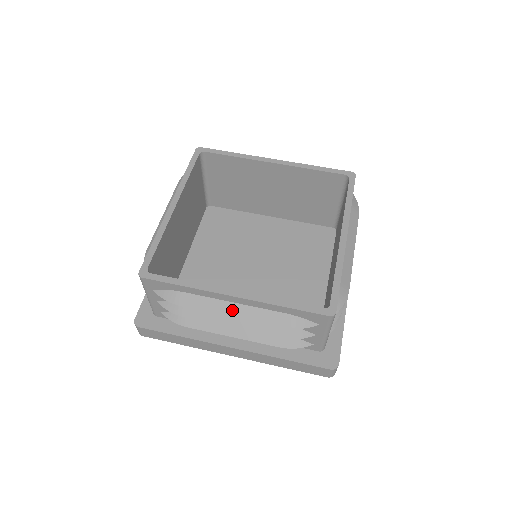
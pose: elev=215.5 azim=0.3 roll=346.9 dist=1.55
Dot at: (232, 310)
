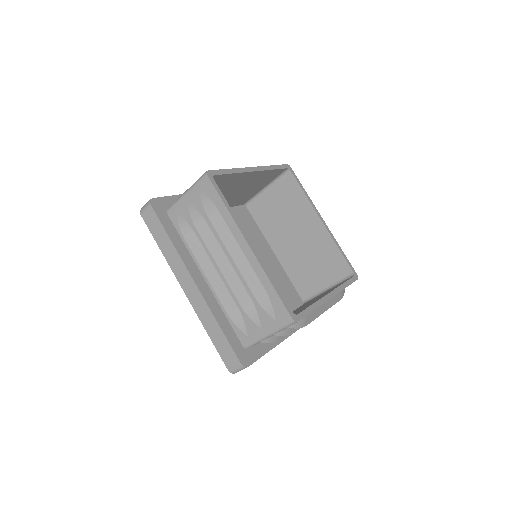
Dot at: (236, 253)
